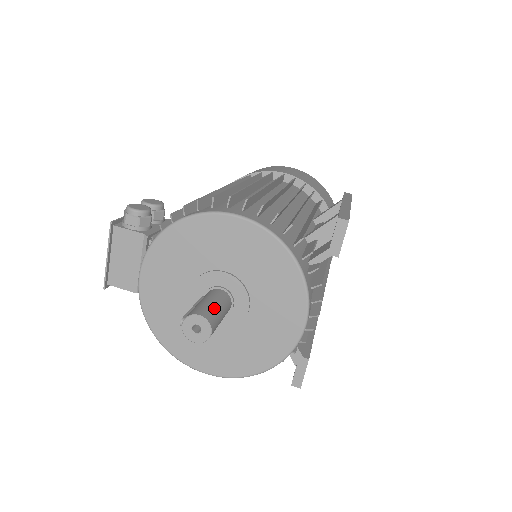
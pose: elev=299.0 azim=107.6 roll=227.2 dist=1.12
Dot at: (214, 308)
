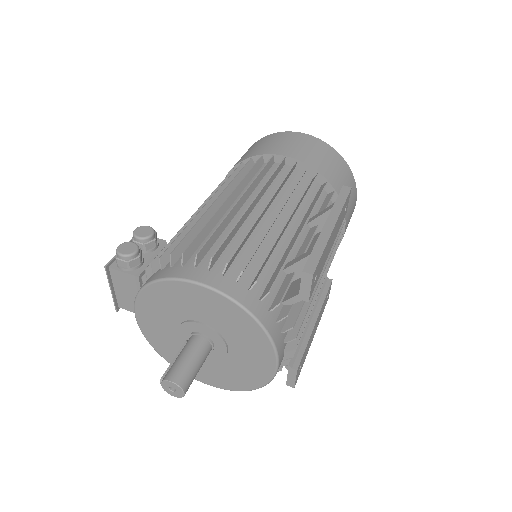
Dot at: (188, 366)
